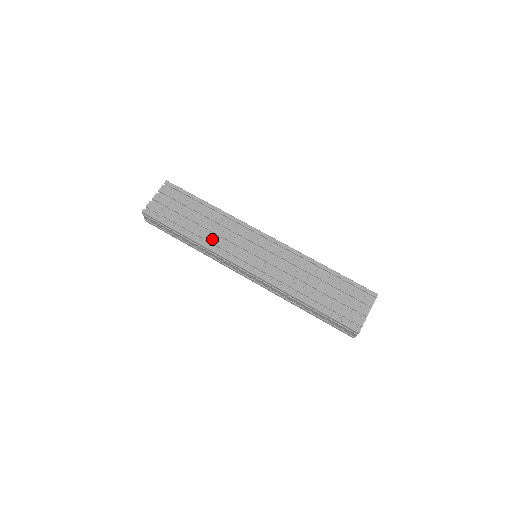
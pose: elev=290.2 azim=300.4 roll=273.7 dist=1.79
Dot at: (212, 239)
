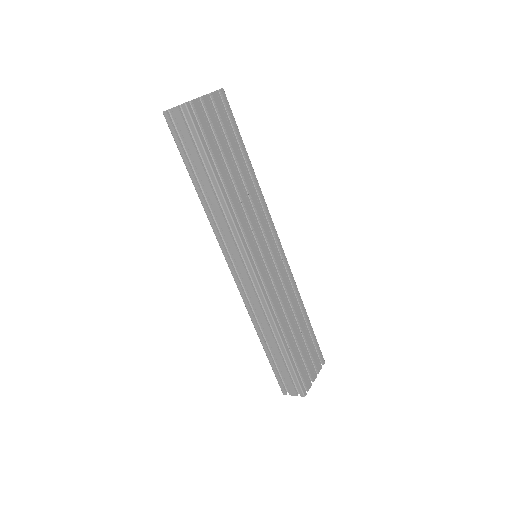
Dot at: (239, 208)
